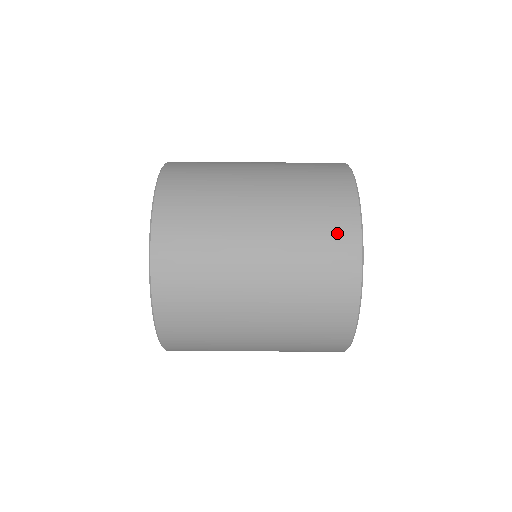
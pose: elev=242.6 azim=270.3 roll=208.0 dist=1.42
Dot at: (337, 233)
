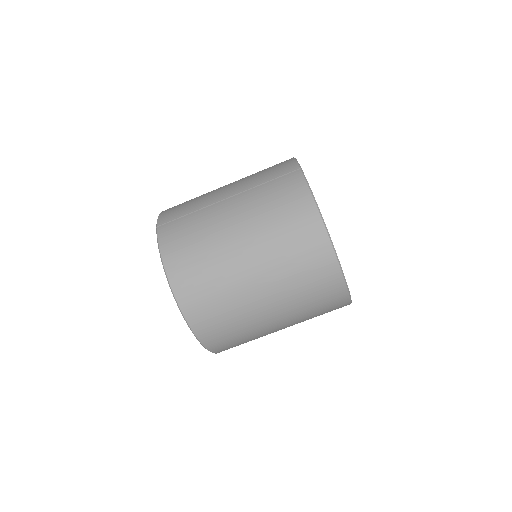
Dot at: (324, 279)
